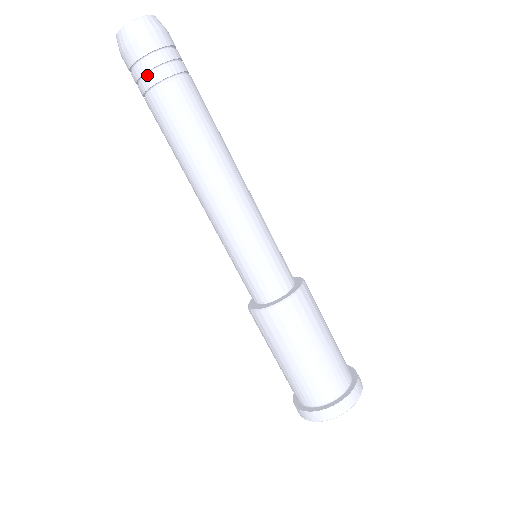
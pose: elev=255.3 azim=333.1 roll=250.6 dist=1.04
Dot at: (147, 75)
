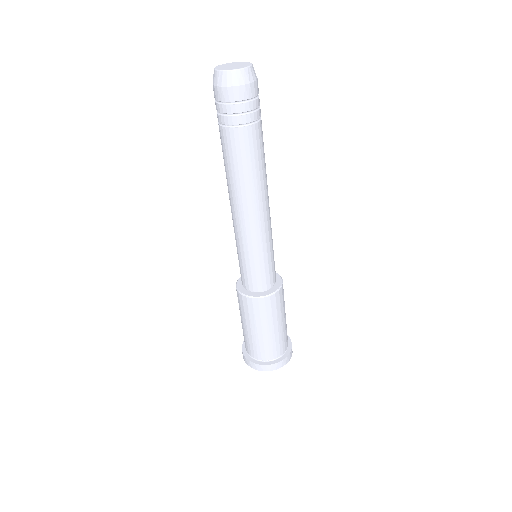
Dot at: (235, 115)
